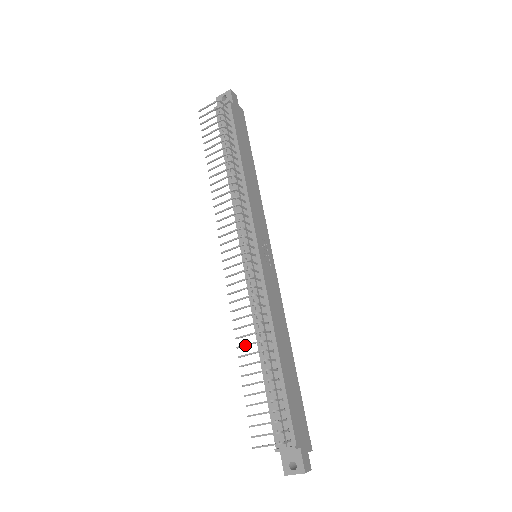
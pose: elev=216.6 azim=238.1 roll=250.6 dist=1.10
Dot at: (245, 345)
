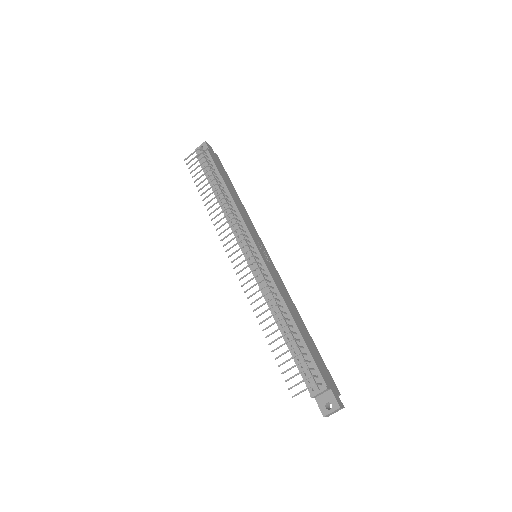
Dot at: (266, 319)
